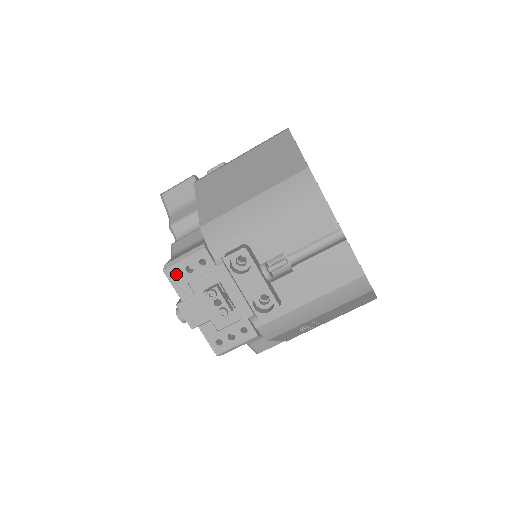
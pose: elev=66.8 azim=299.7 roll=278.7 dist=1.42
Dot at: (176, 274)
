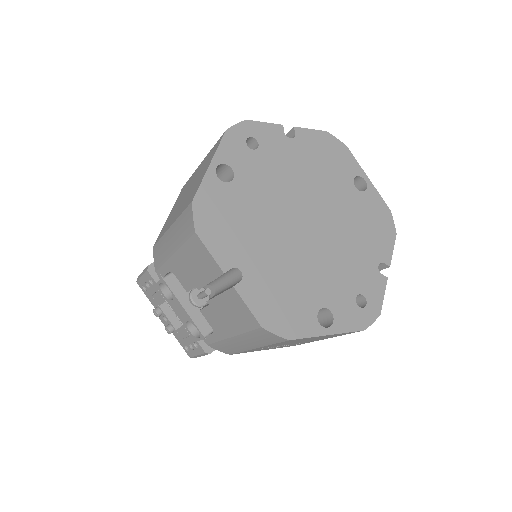
Dot at: occluded
